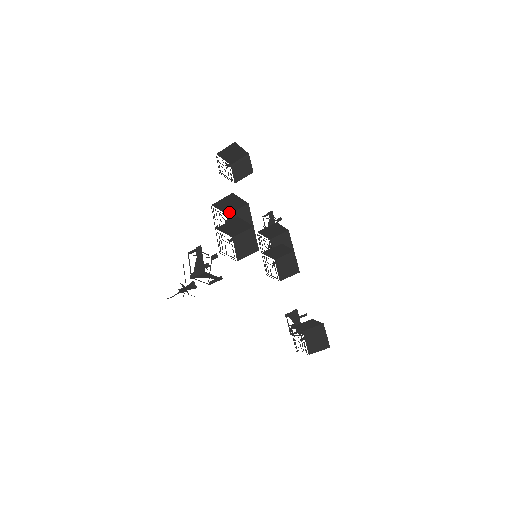
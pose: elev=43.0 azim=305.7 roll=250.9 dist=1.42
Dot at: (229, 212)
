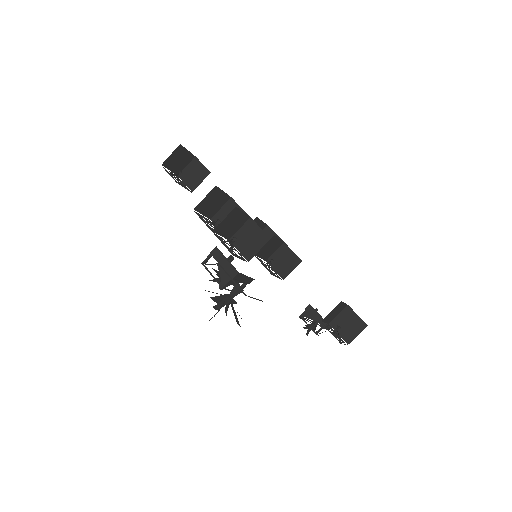
Dot at: (211, 215)
